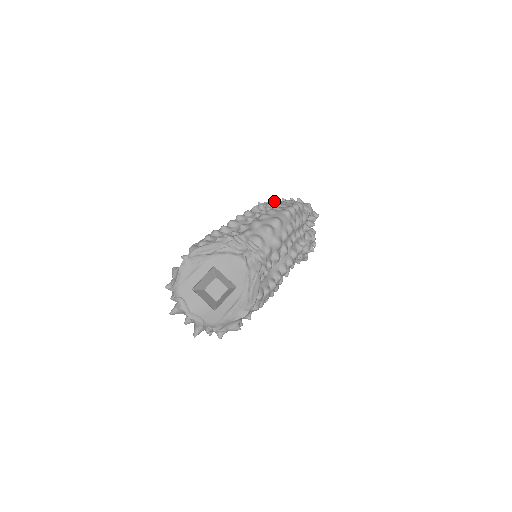
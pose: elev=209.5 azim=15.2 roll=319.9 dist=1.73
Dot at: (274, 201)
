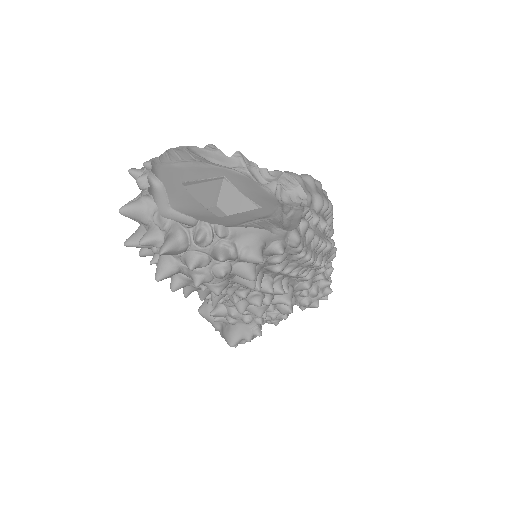
Dot at: occluded
